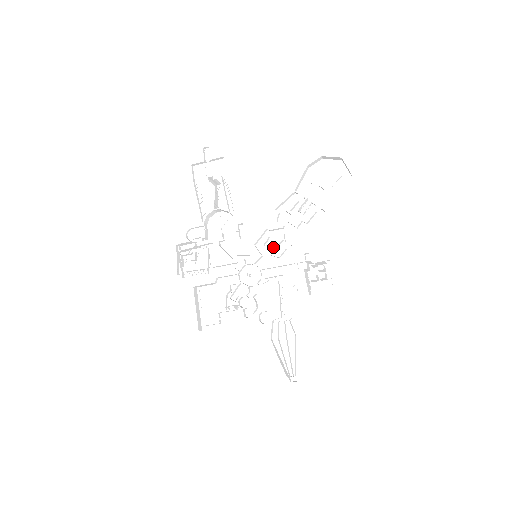
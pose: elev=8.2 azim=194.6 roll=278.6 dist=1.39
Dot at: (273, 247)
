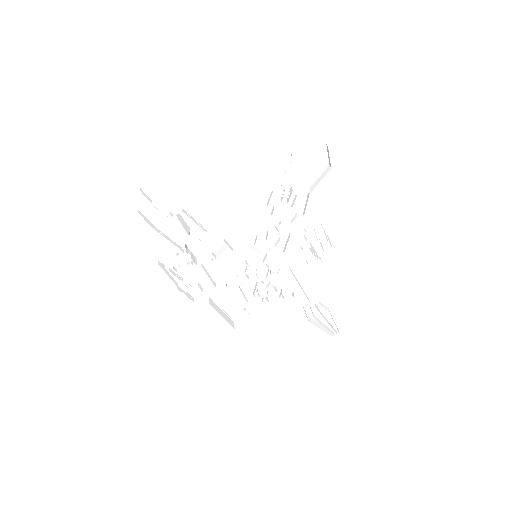
Dot at: (268, 240)
